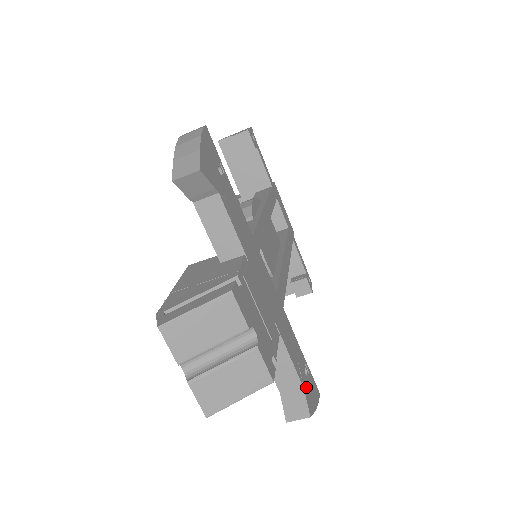
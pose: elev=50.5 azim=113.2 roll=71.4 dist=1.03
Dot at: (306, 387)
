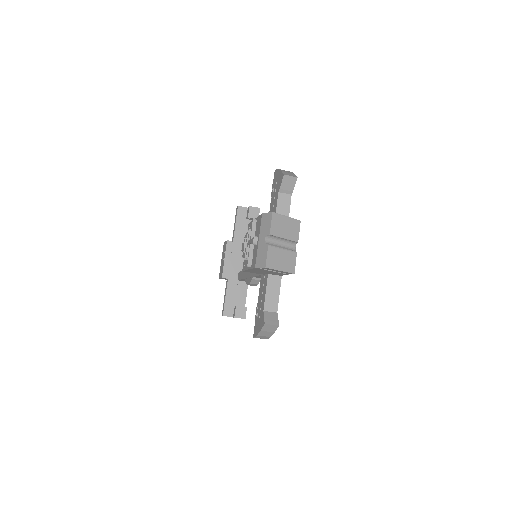
Dot at: occluded
